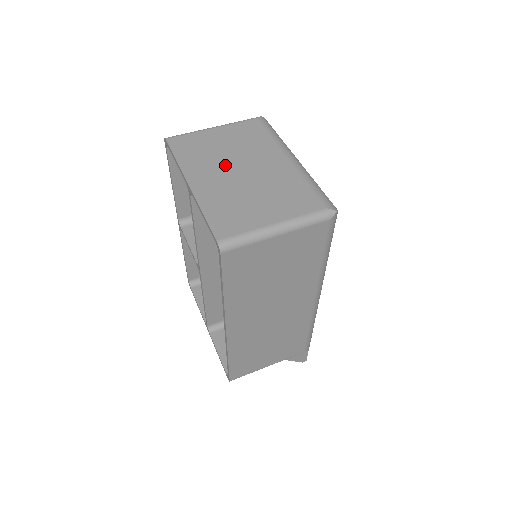
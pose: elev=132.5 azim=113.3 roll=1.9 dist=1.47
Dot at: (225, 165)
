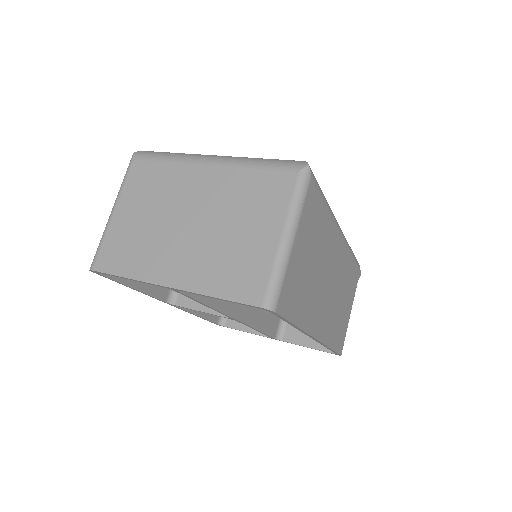
Dot at: (171, 234)
